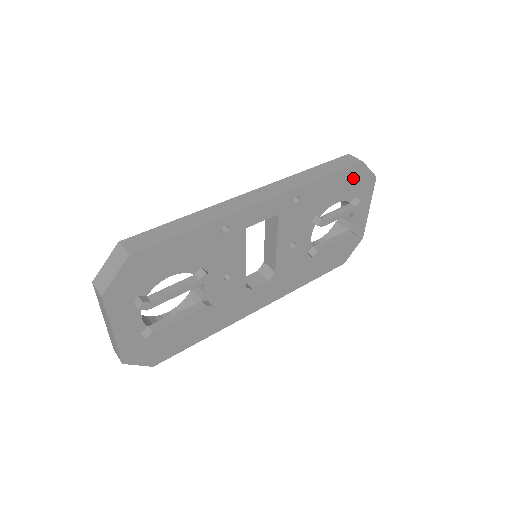
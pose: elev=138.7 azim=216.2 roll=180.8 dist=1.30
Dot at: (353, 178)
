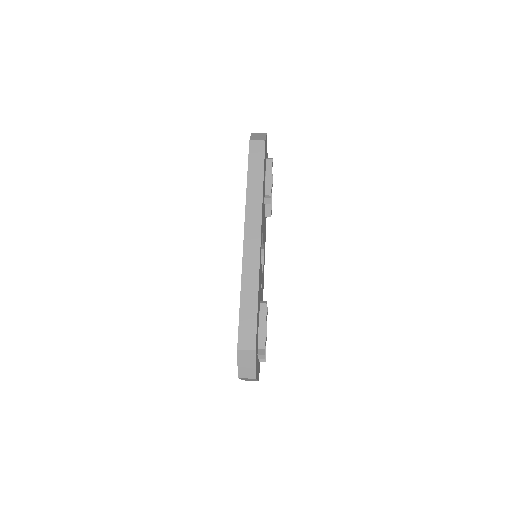
Dot at: (265, 155)
